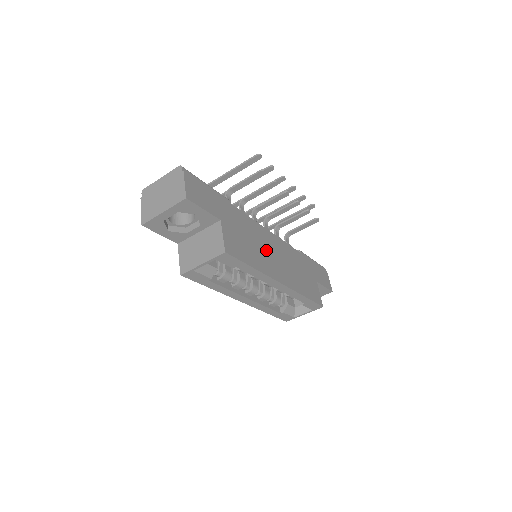
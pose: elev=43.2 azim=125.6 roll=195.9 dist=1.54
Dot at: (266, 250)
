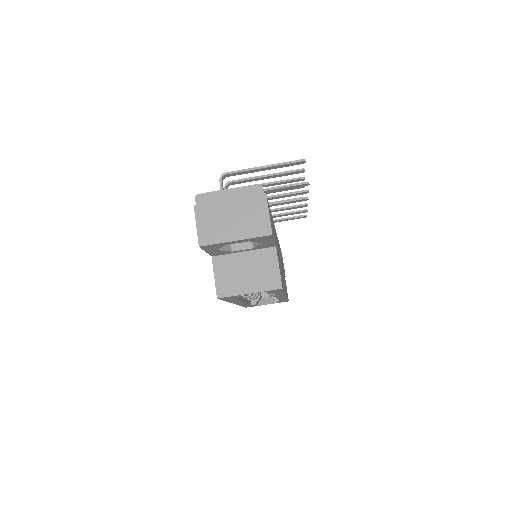
Dot at: (280, 261)
